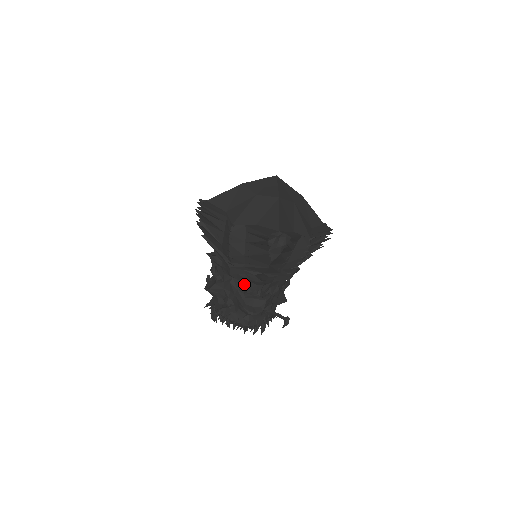
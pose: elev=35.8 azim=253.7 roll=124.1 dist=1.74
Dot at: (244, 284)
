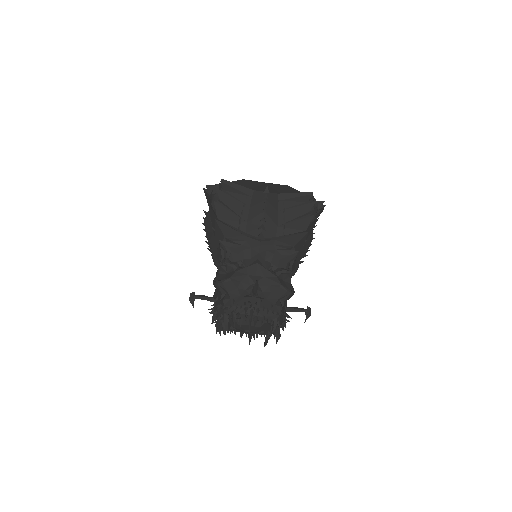
Dot at: (273, 263)
